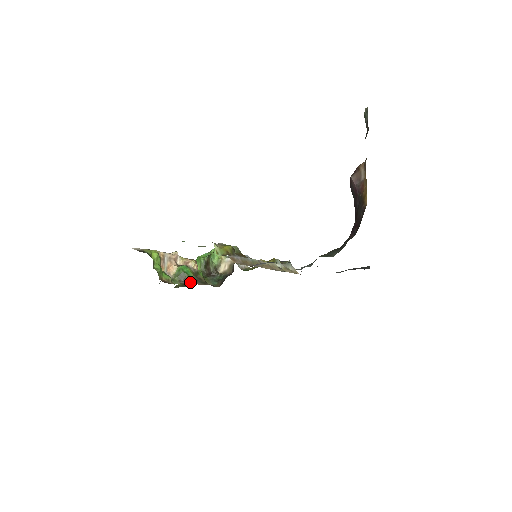
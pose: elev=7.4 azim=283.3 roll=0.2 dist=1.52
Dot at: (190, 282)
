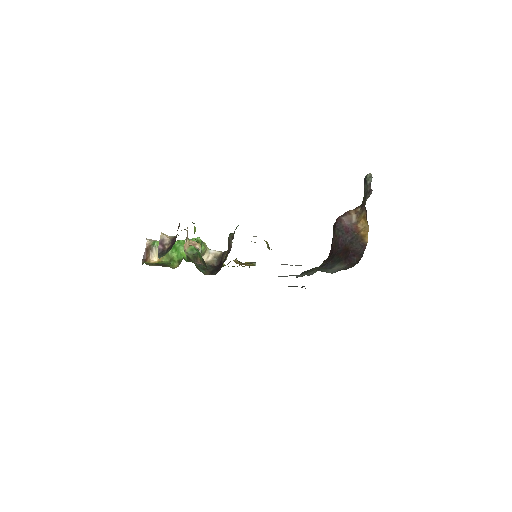
Dot at: (202, 264)
